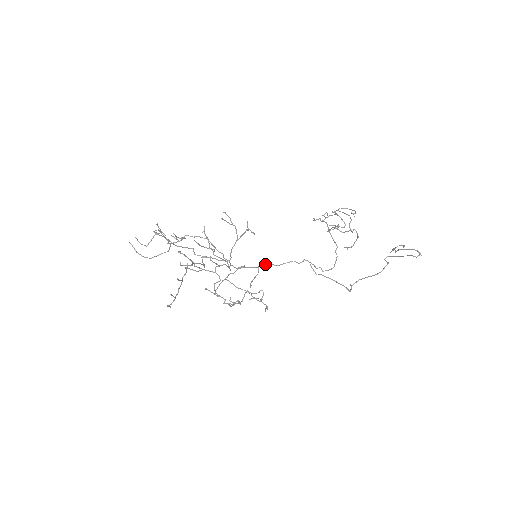
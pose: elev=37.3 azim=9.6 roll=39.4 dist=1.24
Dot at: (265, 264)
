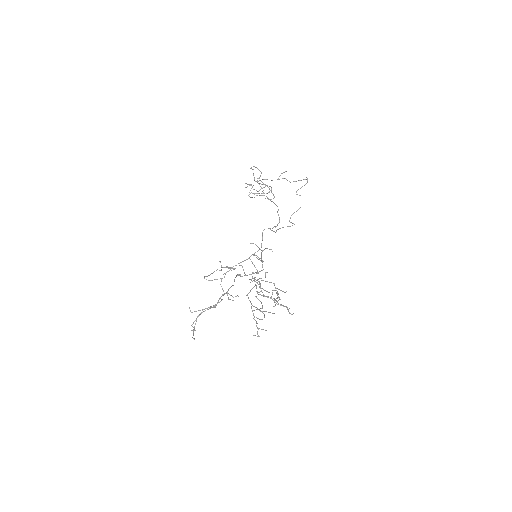
Dot at: occluded
